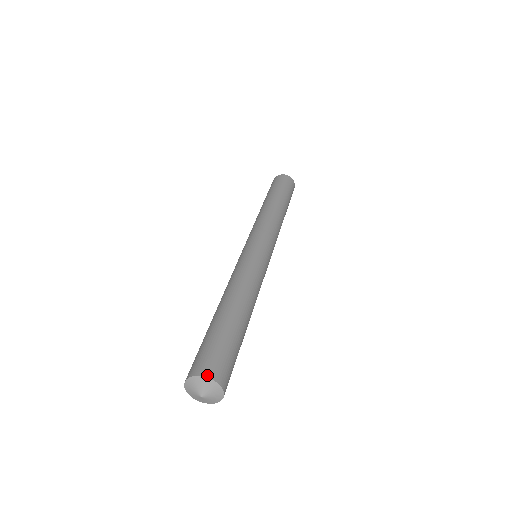
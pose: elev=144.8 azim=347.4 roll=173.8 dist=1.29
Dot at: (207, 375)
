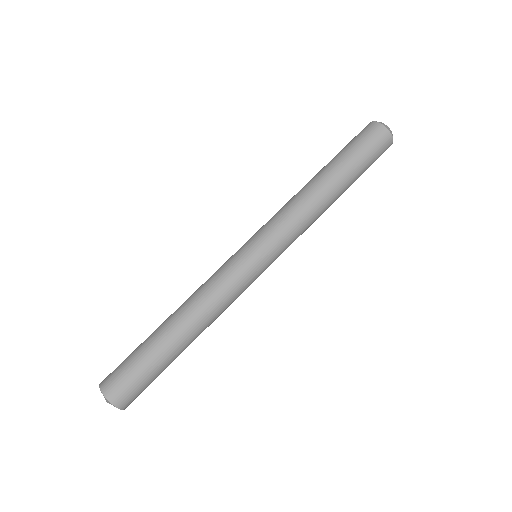
Dot at: (121, 408)
